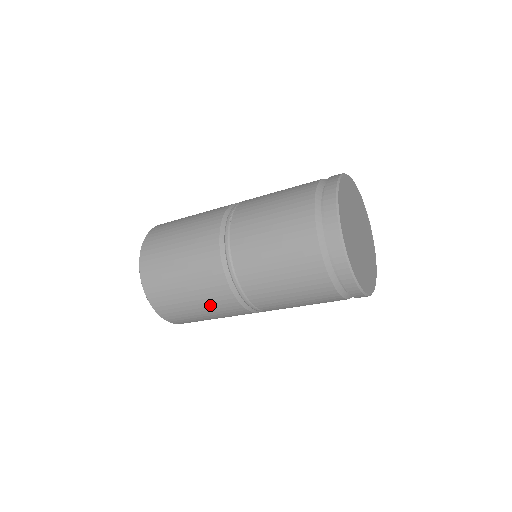
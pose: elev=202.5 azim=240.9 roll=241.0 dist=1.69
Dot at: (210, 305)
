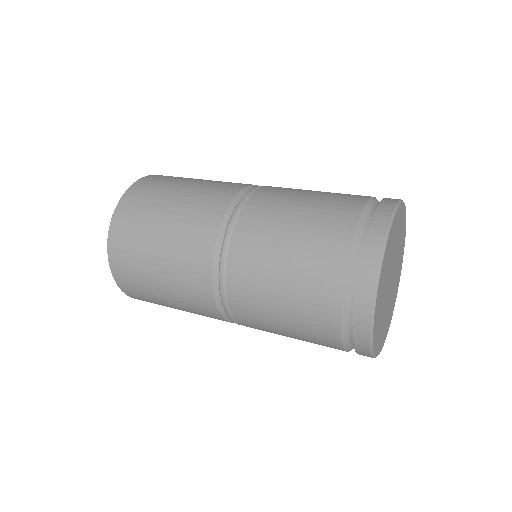
Dot at: (179, 291)
